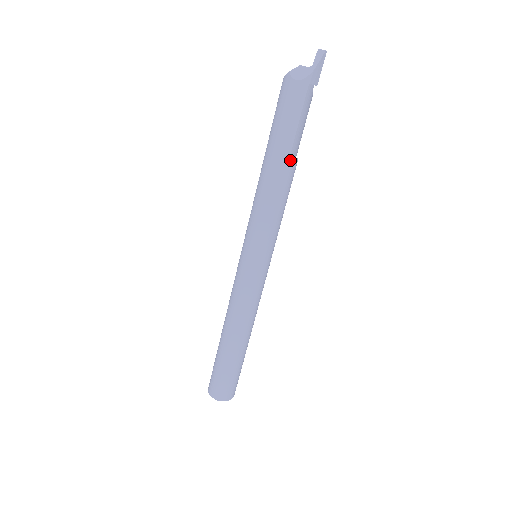
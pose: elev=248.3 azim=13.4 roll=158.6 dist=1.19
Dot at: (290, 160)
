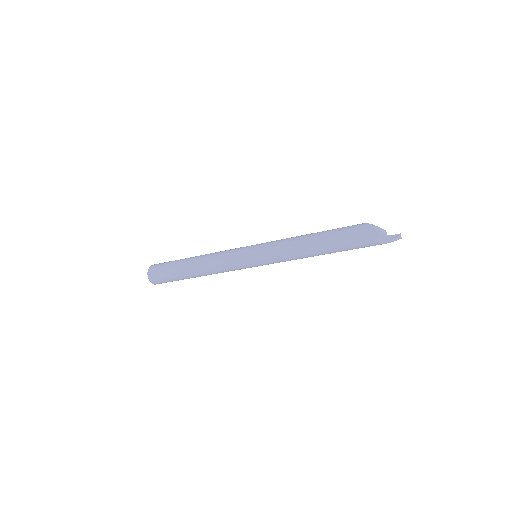
Dot at: occluded
